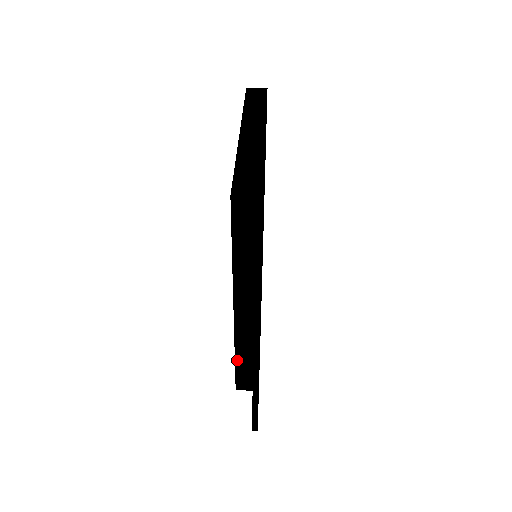
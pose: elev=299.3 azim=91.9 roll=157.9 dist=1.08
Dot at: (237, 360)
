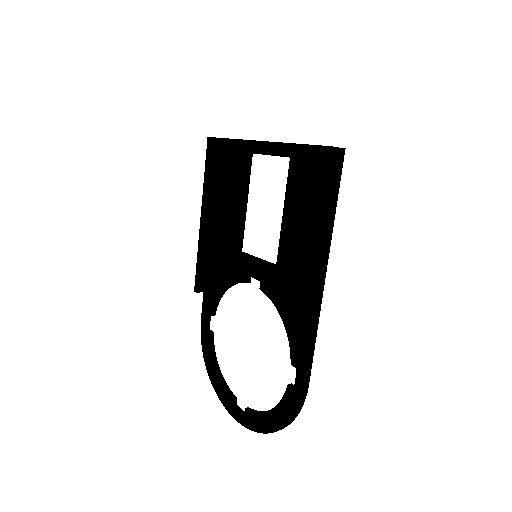
Dot at: (307, 312)
